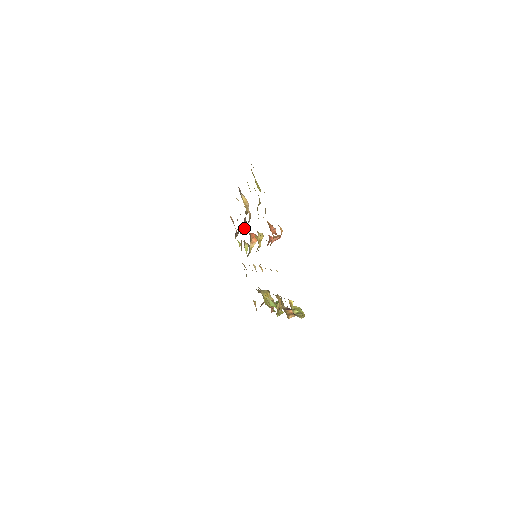
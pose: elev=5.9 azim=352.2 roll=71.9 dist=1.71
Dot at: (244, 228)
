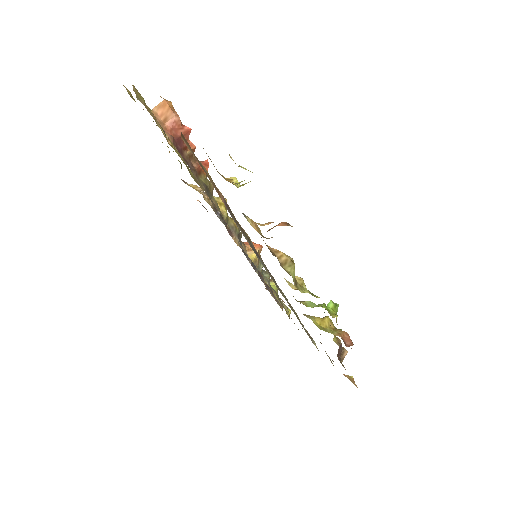
Dot at: (236, 243)
